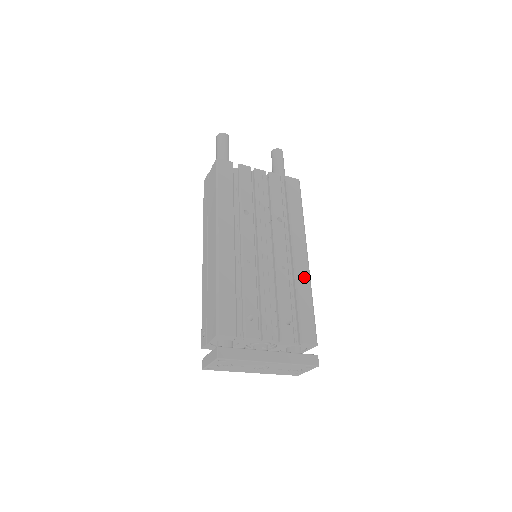
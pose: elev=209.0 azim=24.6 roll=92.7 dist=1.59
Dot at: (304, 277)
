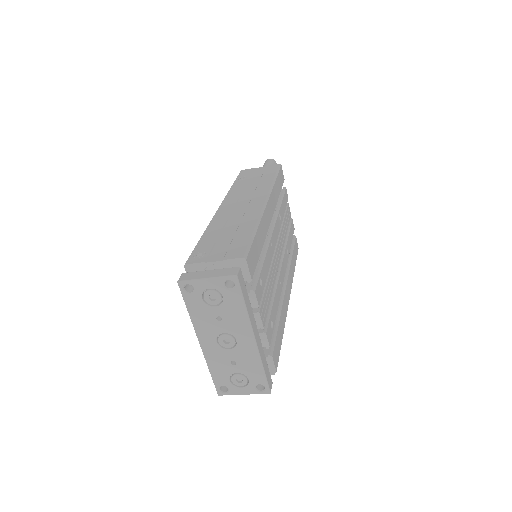
Dot at: (285, 310)
